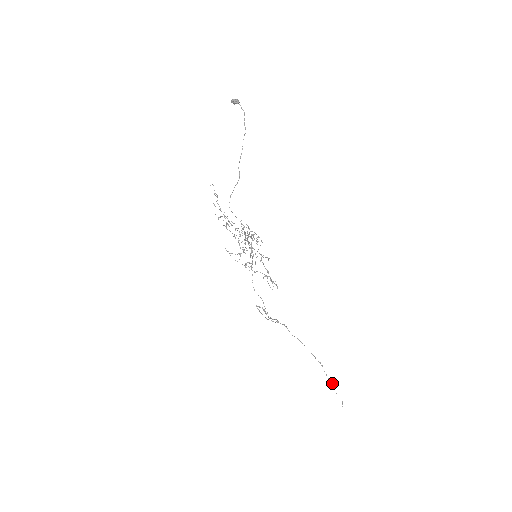
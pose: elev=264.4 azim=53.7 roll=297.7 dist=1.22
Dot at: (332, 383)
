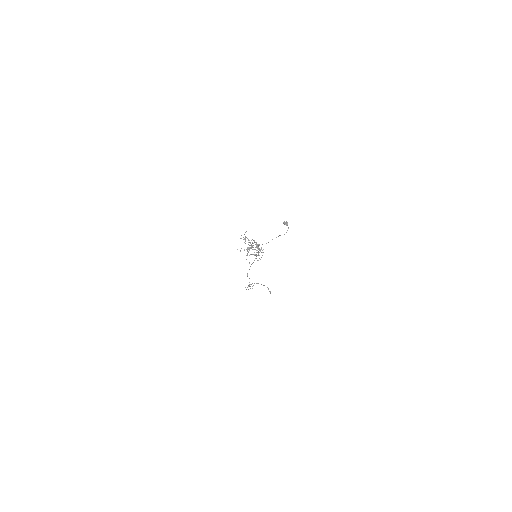
Dot at: occluded
